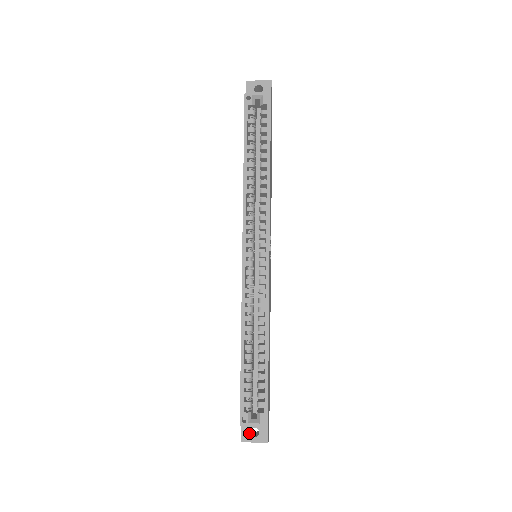
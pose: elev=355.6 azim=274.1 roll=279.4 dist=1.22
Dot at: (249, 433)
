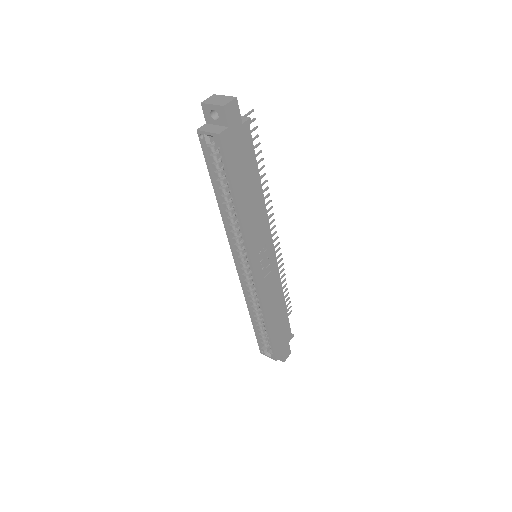
Dot at: occluded
